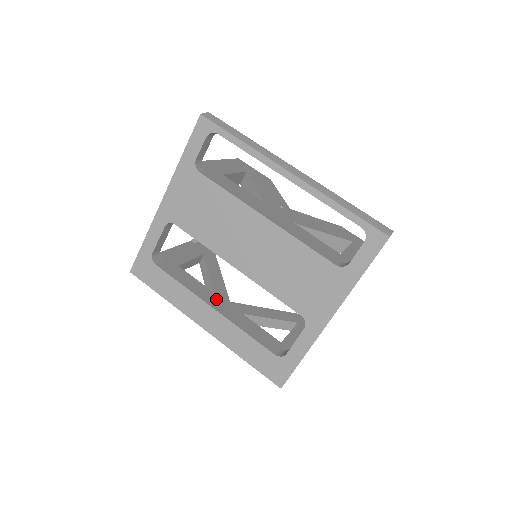
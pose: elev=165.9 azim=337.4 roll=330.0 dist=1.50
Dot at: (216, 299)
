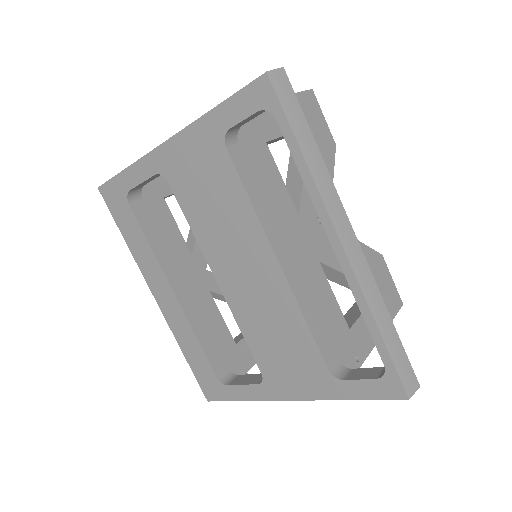
Dot at: (188, 270)
